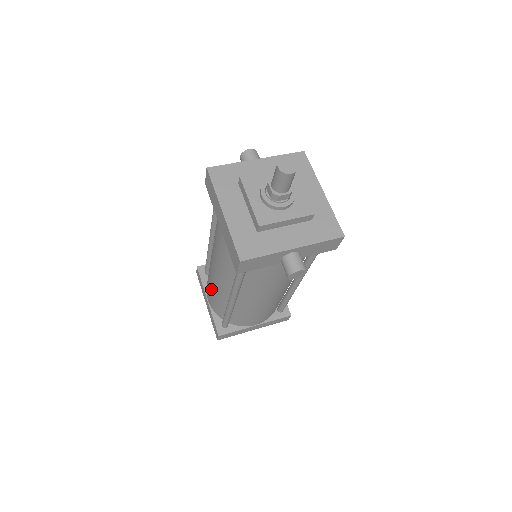
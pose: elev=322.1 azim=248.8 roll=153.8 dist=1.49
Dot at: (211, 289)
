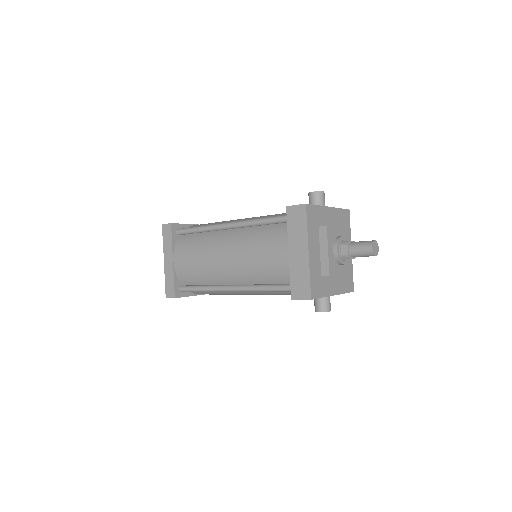
Dot at: (197, 262)
